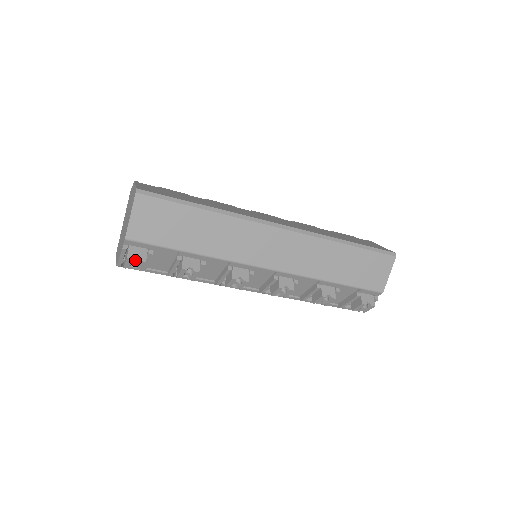
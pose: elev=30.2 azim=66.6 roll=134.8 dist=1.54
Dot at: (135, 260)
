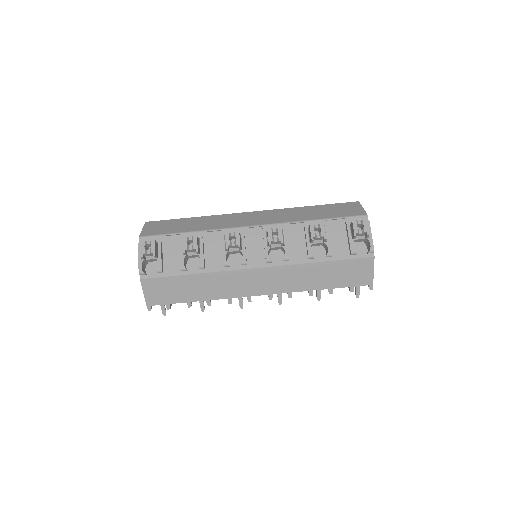
Dot at: (149, 251)
